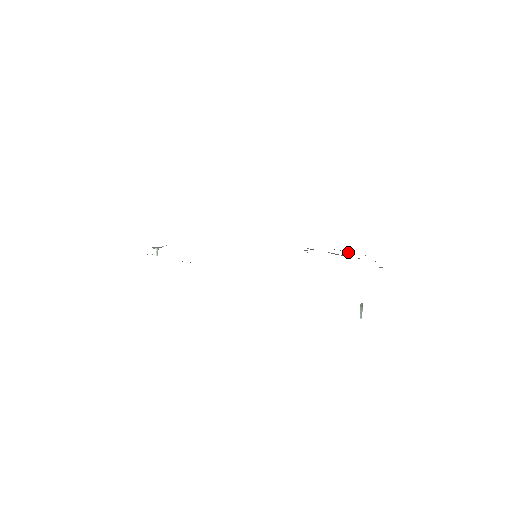
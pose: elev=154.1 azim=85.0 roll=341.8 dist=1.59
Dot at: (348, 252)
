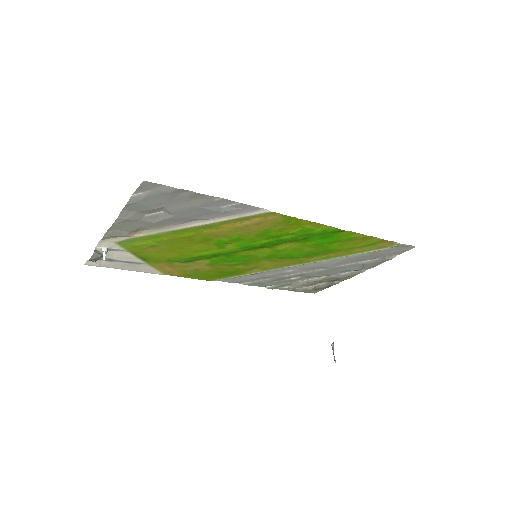
Dot at: (308, 289)
